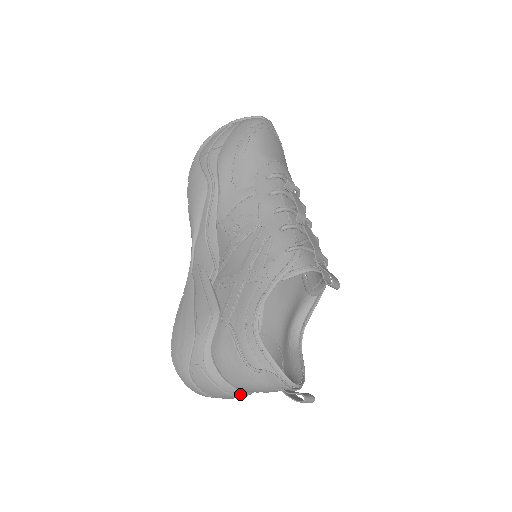
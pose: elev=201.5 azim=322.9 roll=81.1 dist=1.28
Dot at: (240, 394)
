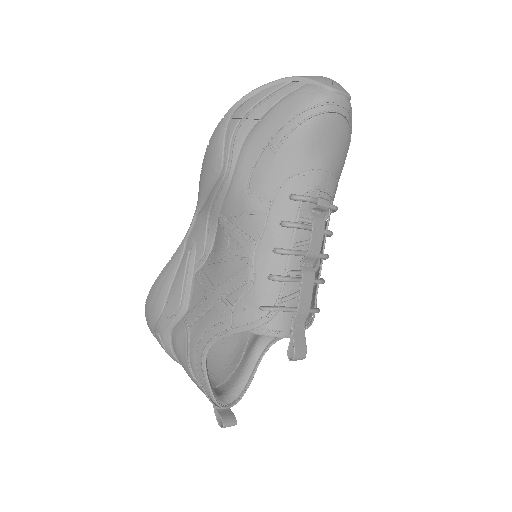
Dot at: occluded
